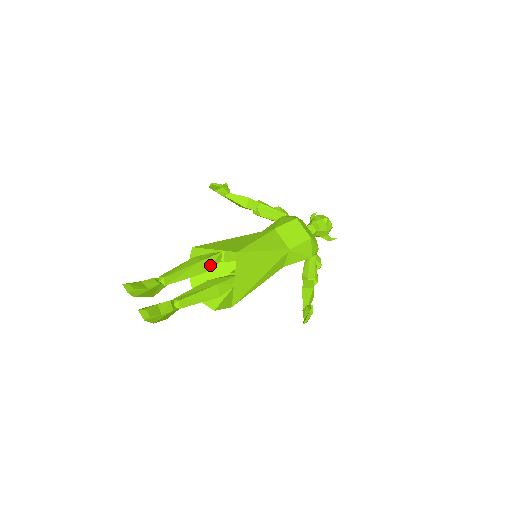
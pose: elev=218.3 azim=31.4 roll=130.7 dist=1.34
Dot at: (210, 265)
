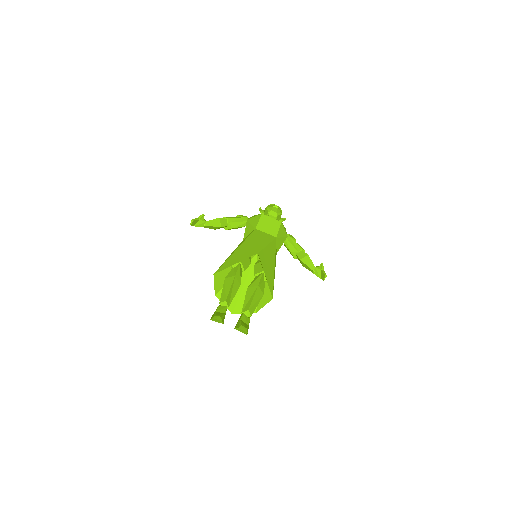
Dot at: (240, 277)
